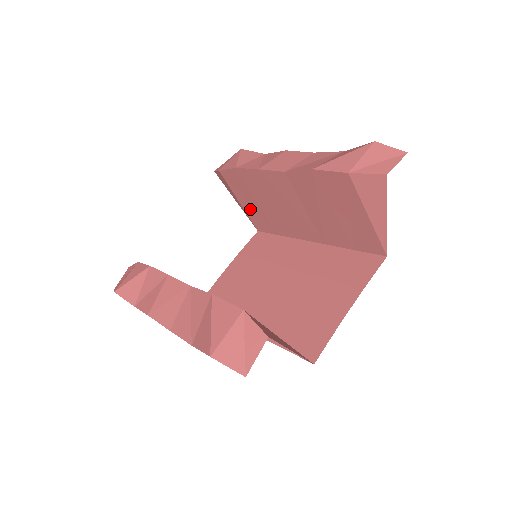
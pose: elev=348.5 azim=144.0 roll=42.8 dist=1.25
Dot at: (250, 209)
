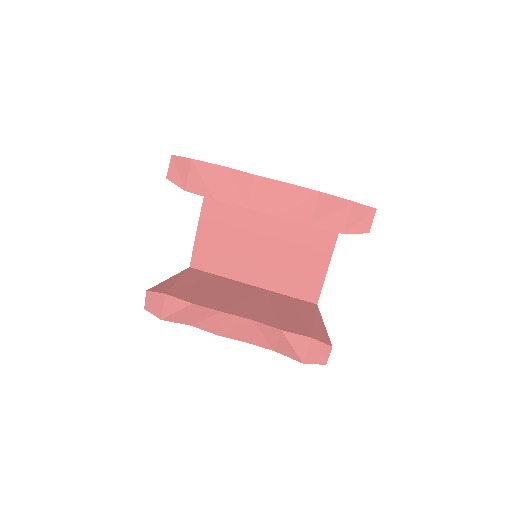
Dot at: occluded
